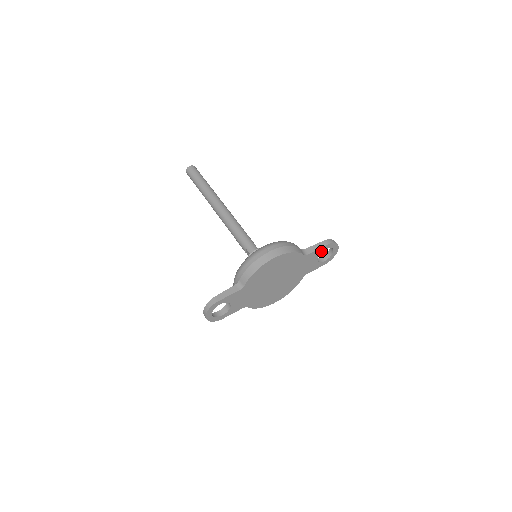
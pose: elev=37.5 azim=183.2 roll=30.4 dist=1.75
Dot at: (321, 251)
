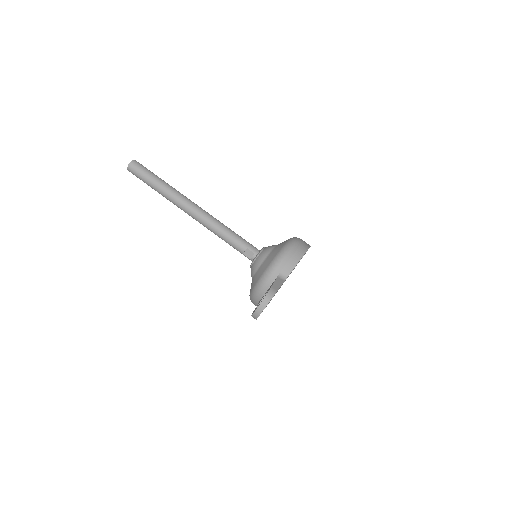
Dot at: occluded
